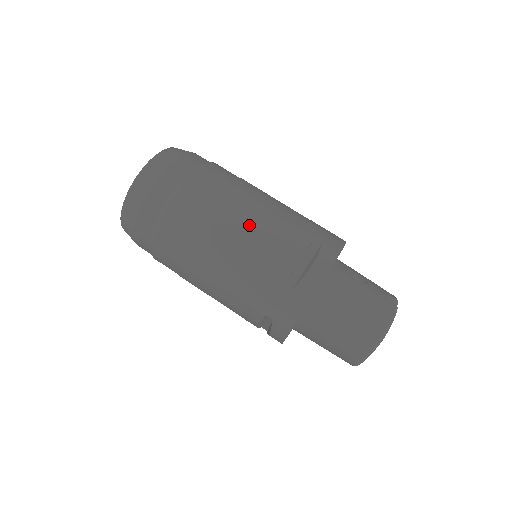
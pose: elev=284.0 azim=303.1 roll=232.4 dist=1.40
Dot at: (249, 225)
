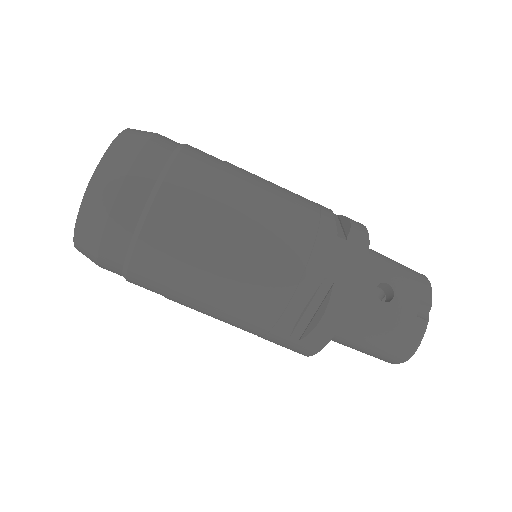
Dot at: (236, 283)
